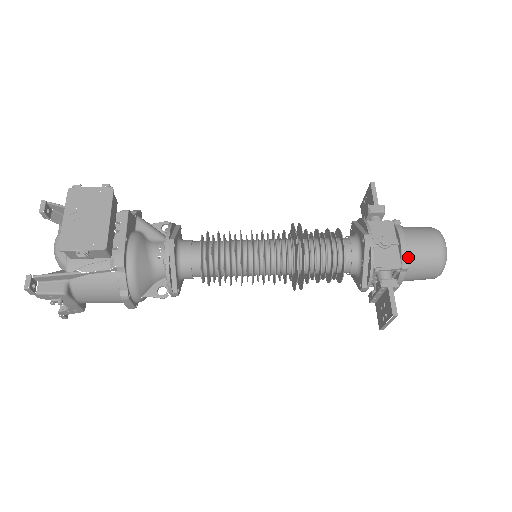
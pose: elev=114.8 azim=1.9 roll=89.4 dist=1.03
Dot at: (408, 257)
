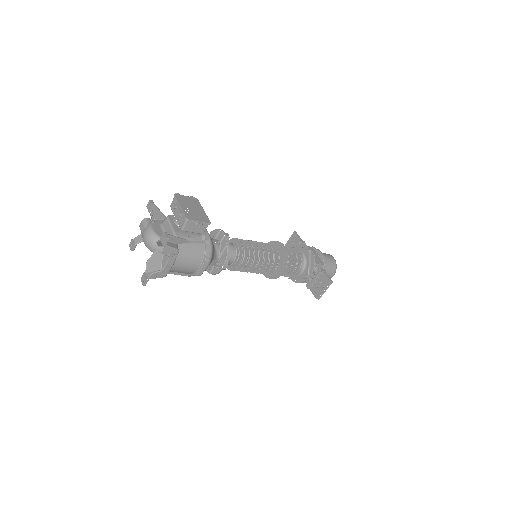
Dot at: (324, 261)
